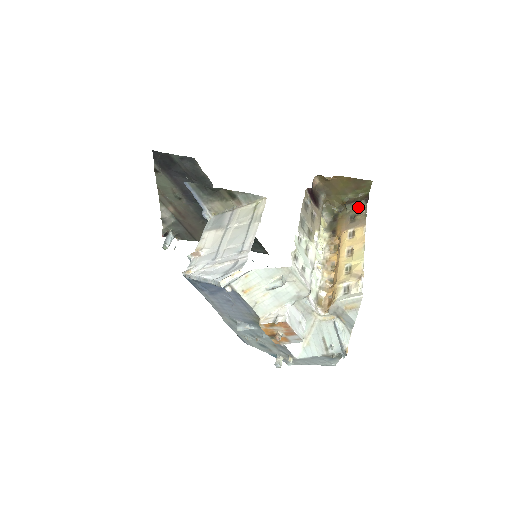
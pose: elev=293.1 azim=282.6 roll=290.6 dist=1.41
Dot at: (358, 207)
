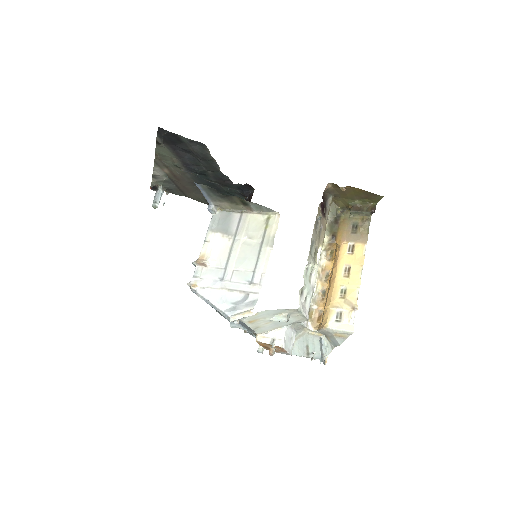
Dot at: (362, 216)
